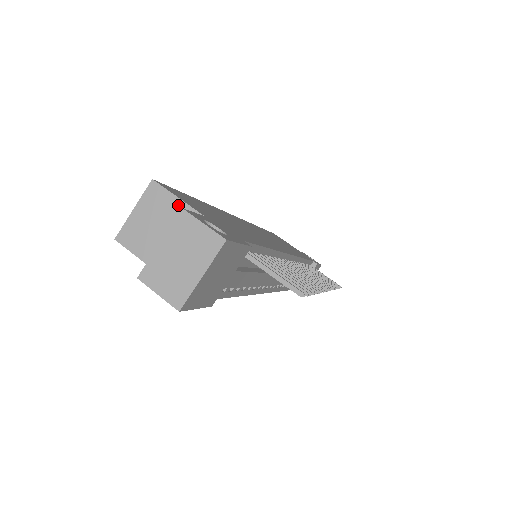
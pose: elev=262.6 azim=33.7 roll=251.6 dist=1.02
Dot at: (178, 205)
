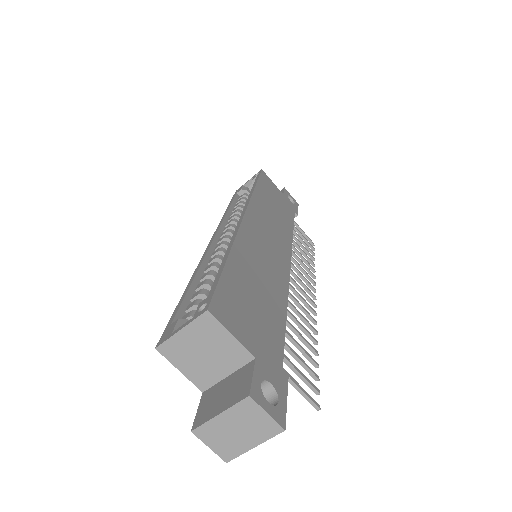
Dot at: (230, 341)
